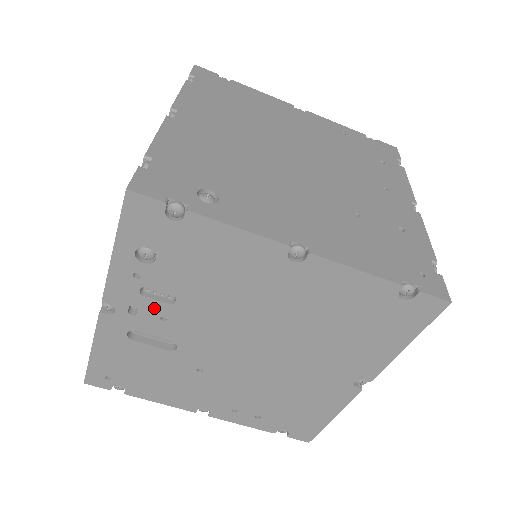
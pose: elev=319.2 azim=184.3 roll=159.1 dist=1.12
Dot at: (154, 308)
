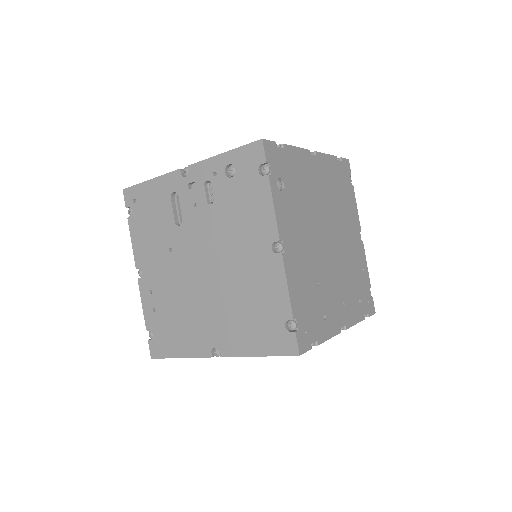
Dot at: (200, 196)
